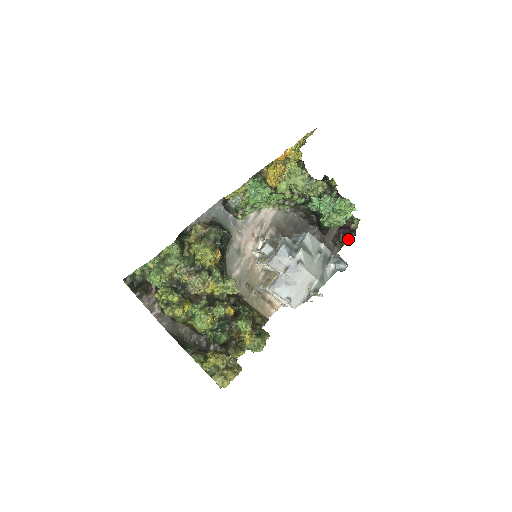
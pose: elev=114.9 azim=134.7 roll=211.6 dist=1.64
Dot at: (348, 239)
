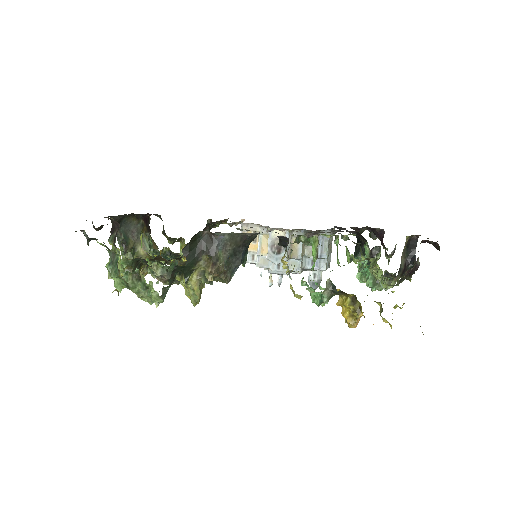
Dot at: (371, 237)
